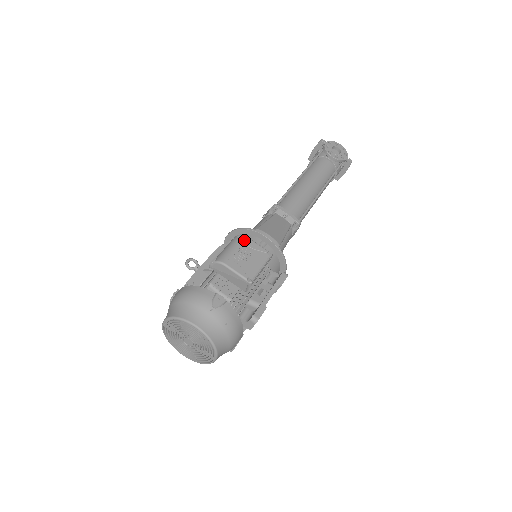
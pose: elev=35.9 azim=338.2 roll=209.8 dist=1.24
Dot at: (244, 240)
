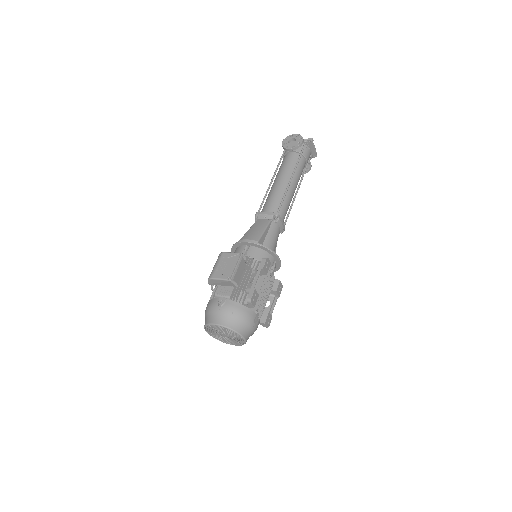
Dot at: (221, 256)
